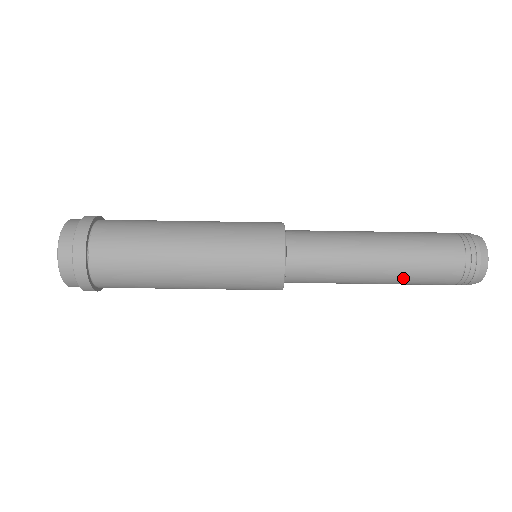
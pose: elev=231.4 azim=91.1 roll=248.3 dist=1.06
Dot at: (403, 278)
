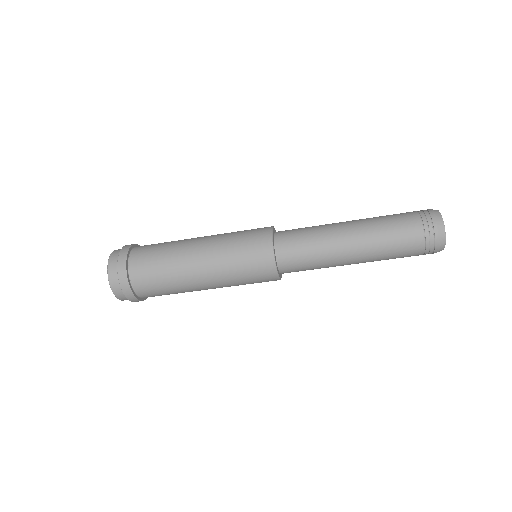
Dot at: occluded
